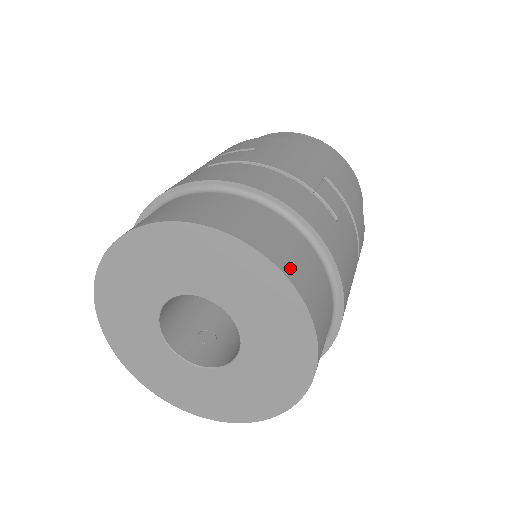
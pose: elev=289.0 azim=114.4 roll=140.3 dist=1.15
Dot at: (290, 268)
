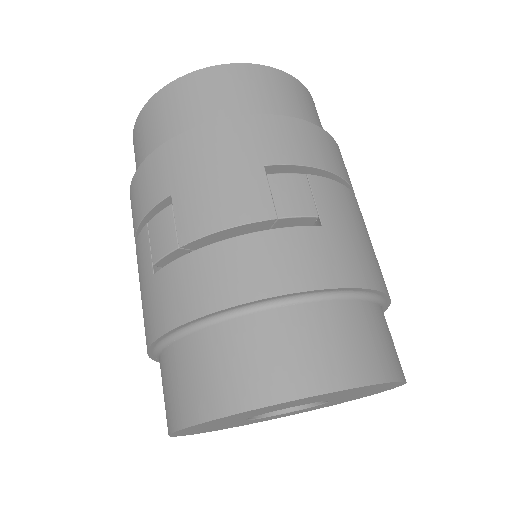
Dot at: (336, 373)
